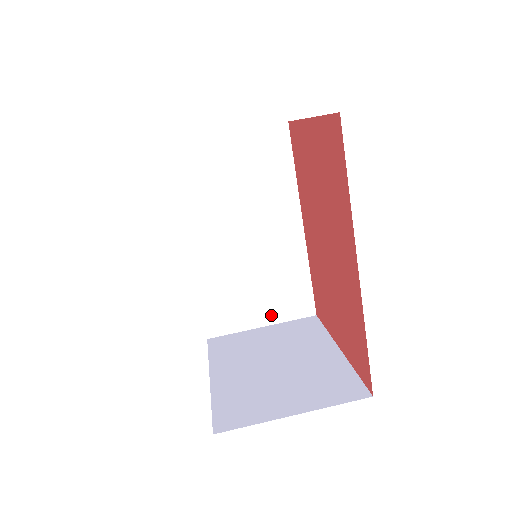
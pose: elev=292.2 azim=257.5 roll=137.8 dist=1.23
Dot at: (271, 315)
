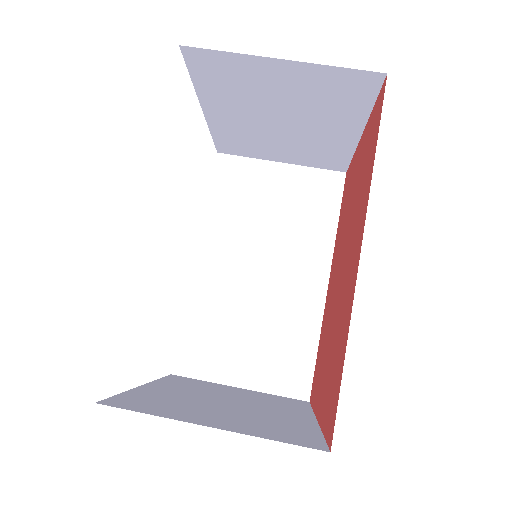
Dot at: (255, 377)
